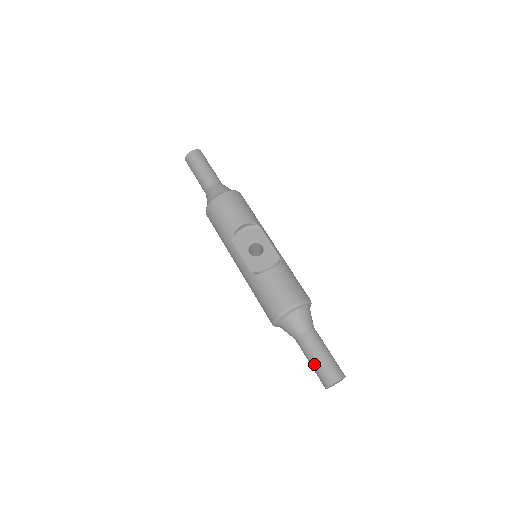
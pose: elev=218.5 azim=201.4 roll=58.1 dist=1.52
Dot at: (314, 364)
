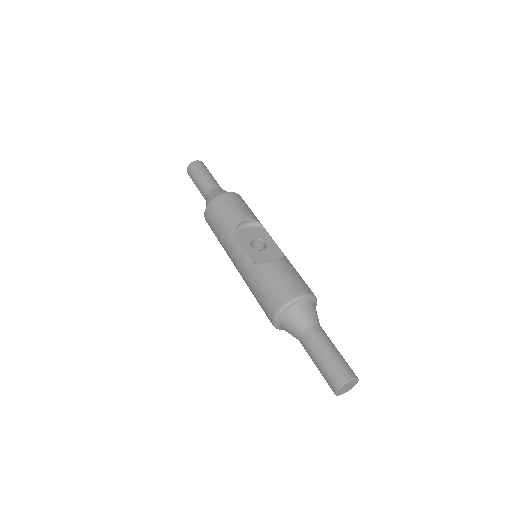
Dot at: (322, 362)
